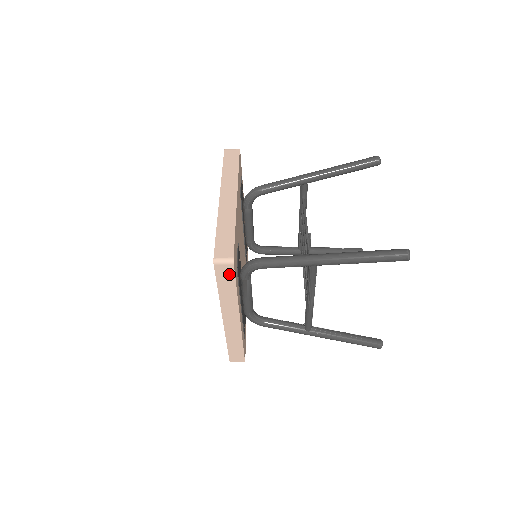
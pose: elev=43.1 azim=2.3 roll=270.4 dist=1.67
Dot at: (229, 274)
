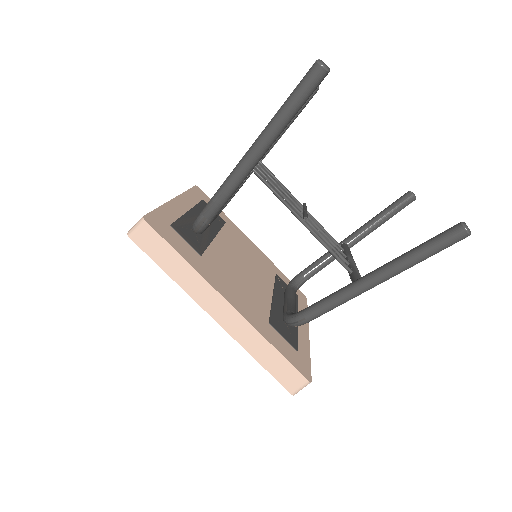
Dot at: occluded
